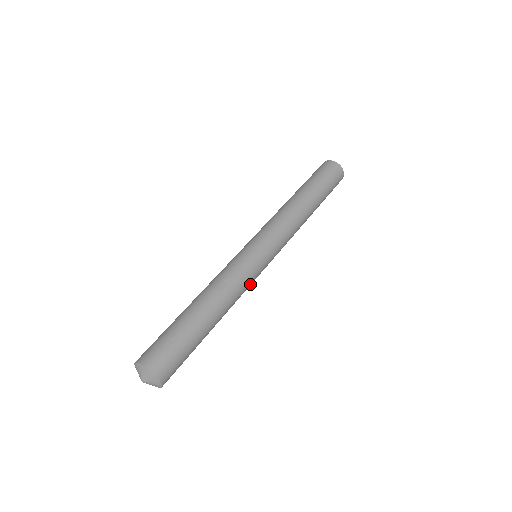
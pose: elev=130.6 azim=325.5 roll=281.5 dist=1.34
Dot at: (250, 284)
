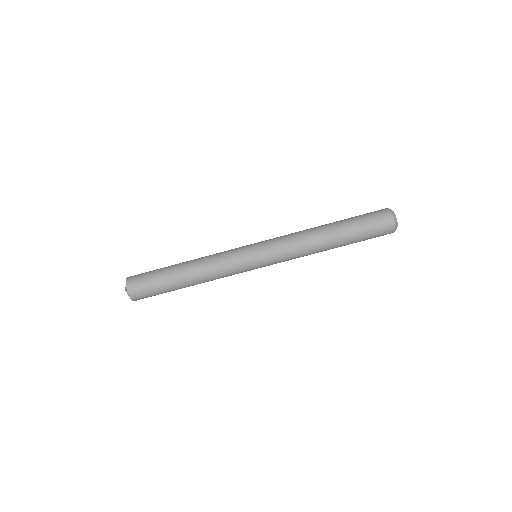
Dot at: occluded
